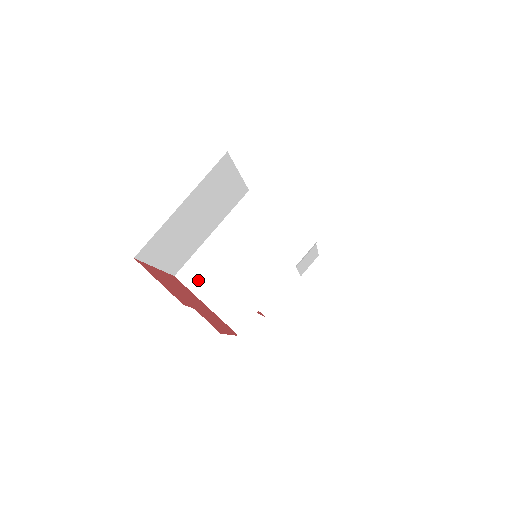
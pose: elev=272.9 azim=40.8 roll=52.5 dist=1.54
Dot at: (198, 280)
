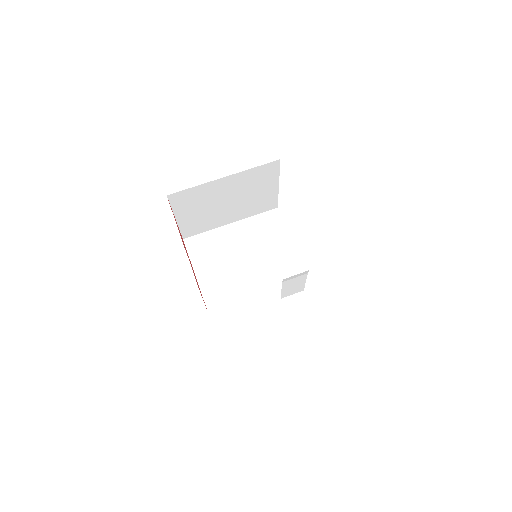
Dot at: (200, 252)
